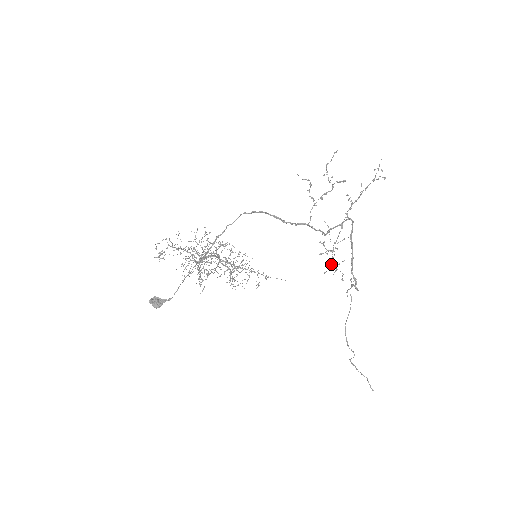
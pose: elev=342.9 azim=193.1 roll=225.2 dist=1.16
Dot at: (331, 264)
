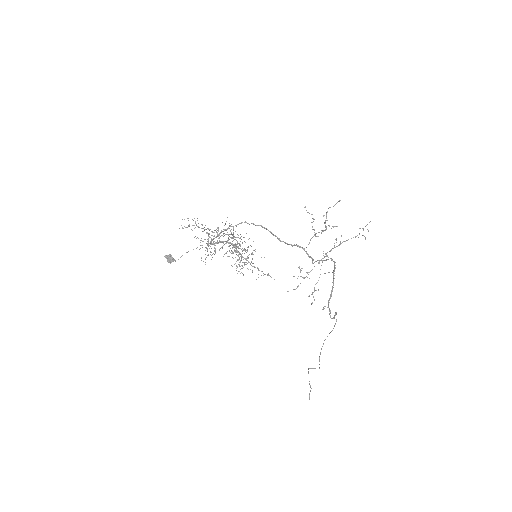
Dot at: (296, 288)
